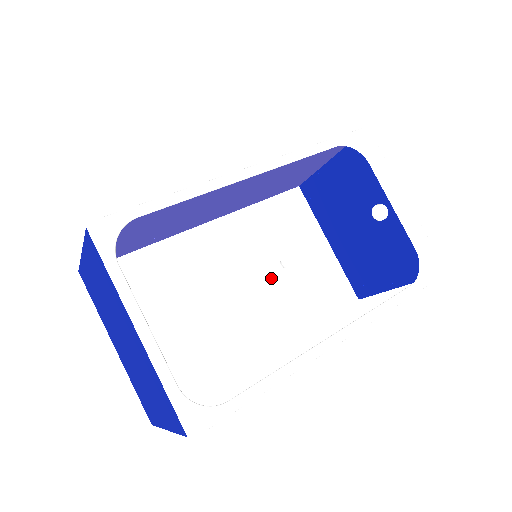
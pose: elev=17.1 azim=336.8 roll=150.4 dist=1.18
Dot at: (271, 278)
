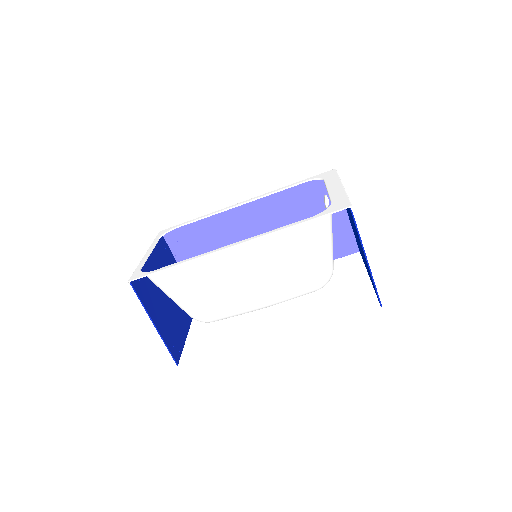
Dot at: occluded
